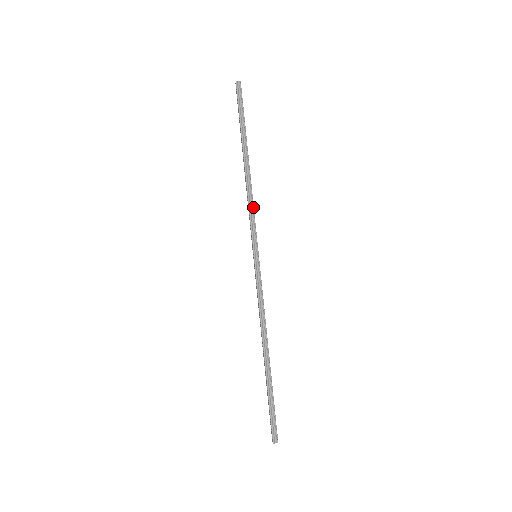
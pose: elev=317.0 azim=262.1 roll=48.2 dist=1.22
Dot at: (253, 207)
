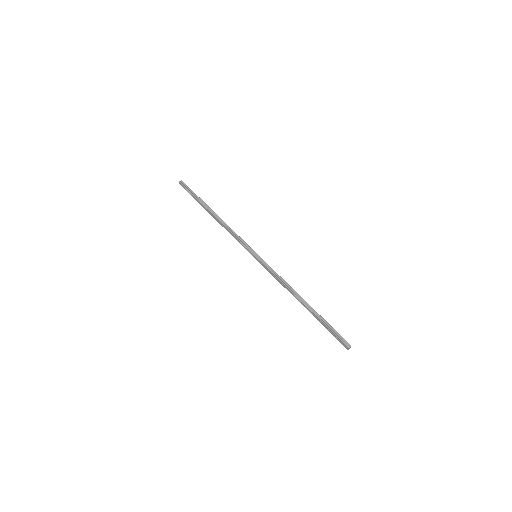
Dot at: (235, 233)
